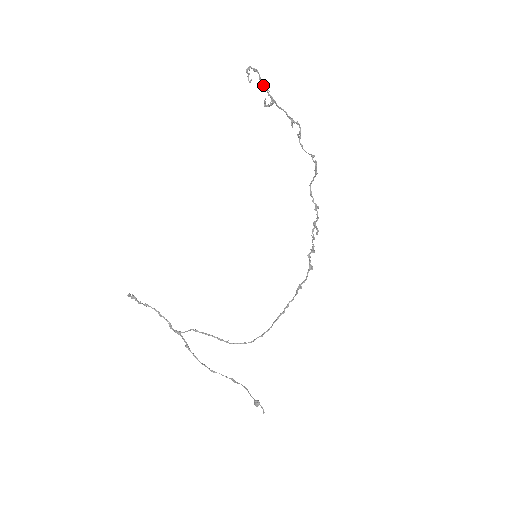
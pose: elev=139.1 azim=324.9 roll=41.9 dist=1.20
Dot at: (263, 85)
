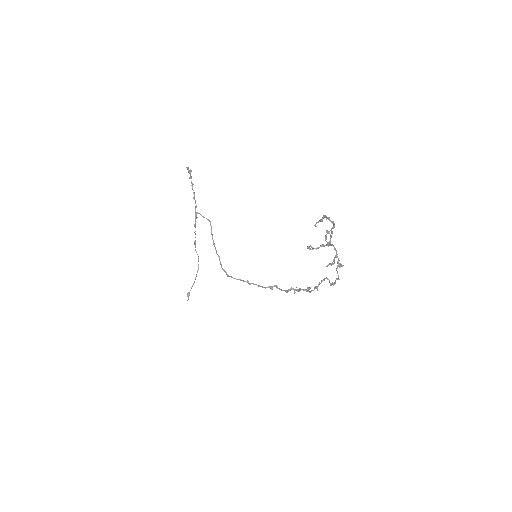
Dot at: (326, 235)
